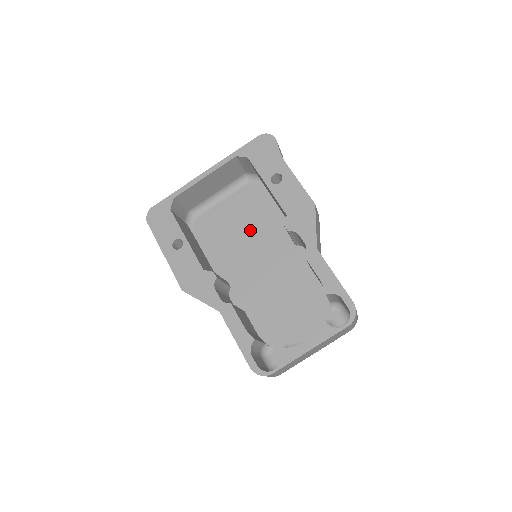
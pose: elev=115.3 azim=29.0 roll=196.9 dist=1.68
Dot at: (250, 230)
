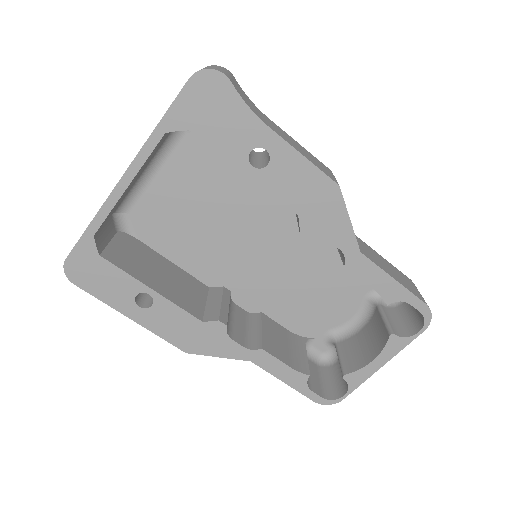
Dot at: (224, 209)
